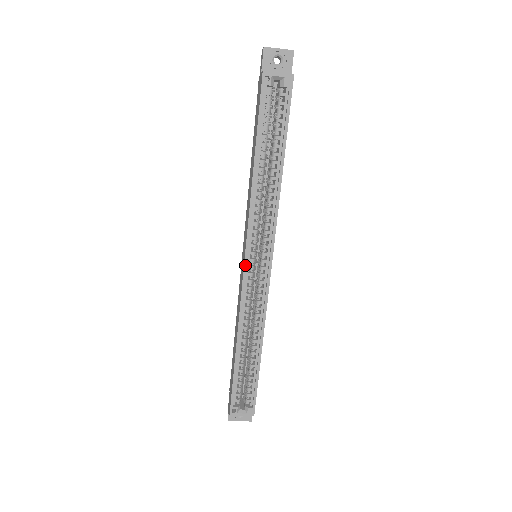
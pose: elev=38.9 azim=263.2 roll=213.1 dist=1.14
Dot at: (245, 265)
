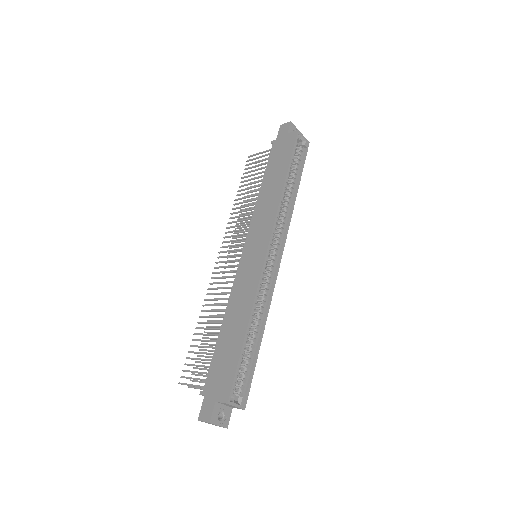
Dot at: (268, 249)
